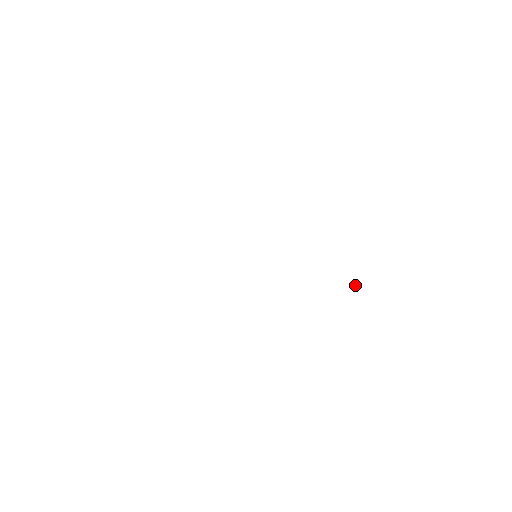
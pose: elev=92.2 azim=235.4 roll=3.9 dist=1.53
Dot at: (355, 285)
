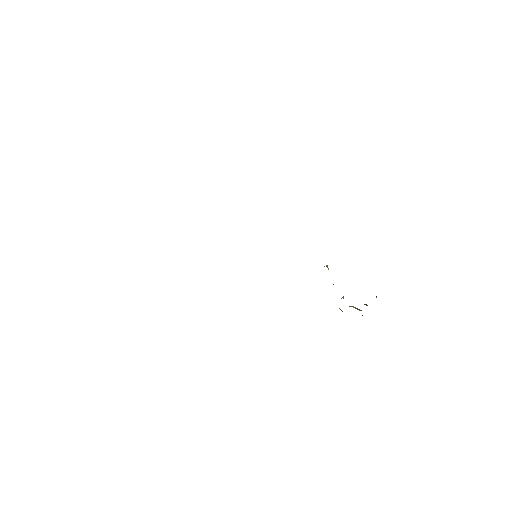
Dot at: (343, 298)
